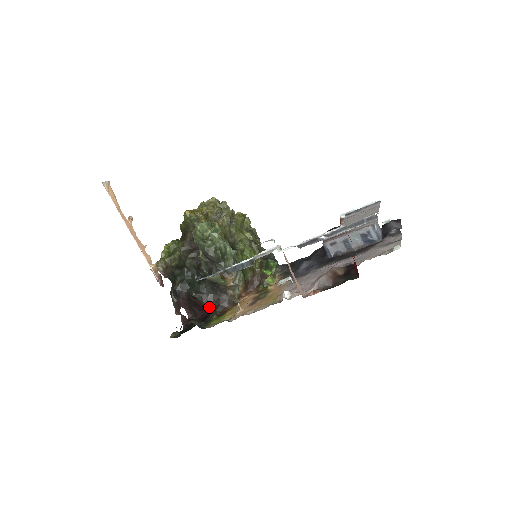
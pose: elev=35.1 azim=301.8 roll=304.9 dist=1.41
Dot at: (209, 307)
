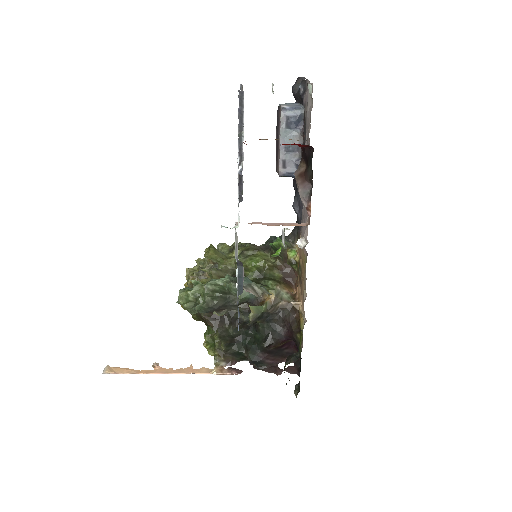
Dot at: (287, 336)
